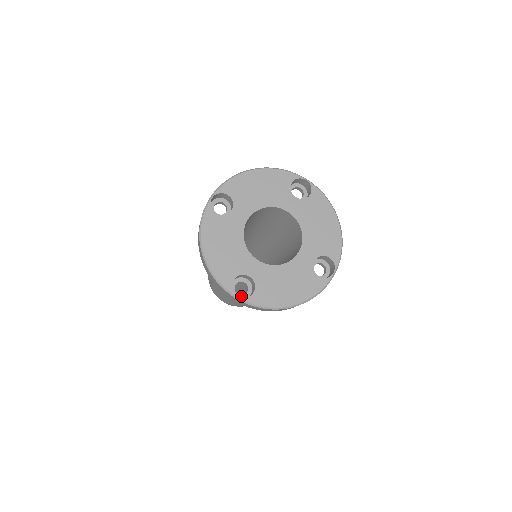
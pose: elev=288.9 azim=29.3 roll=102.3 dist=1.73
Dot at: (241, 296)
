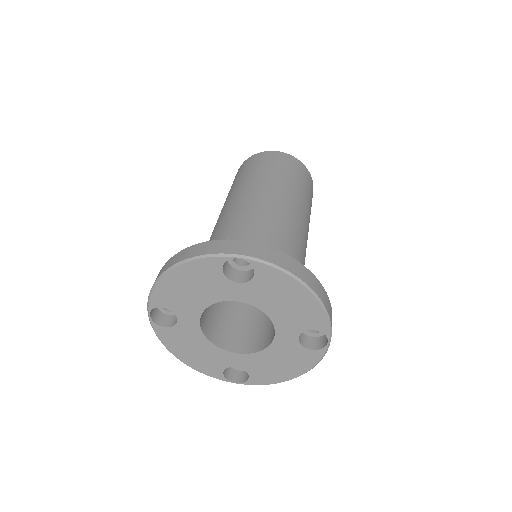
Dot at: occluded
